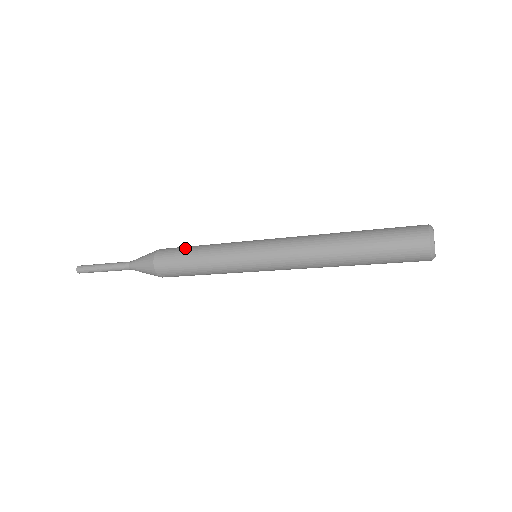
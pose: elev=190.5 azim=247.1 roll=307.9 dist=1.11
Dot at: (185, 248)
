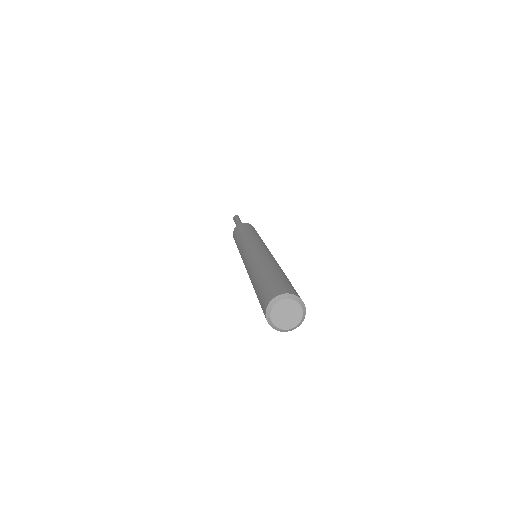
Dot at: (236, 235)
